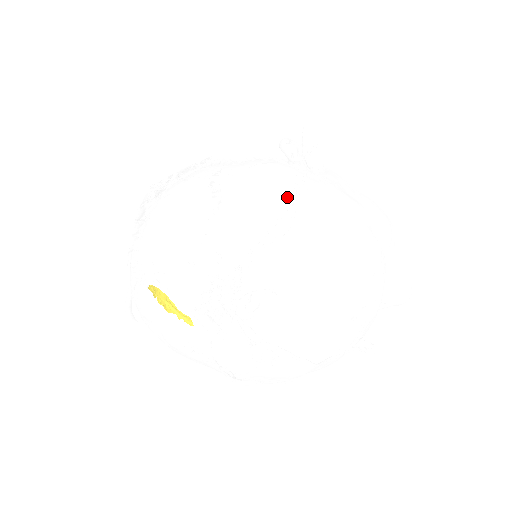
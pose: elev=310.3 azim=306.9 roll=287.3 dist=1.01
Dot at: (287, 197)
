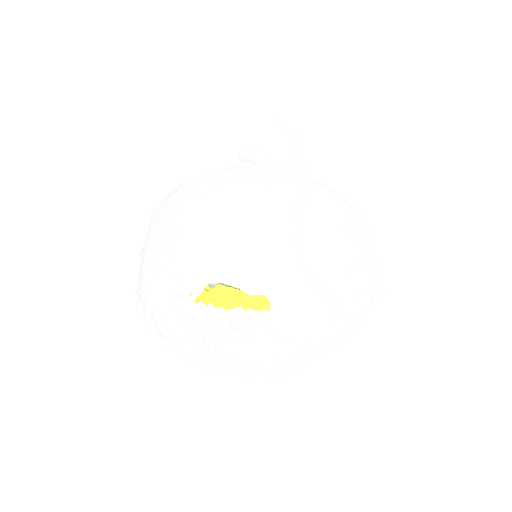
Dot at: (289, 175)
